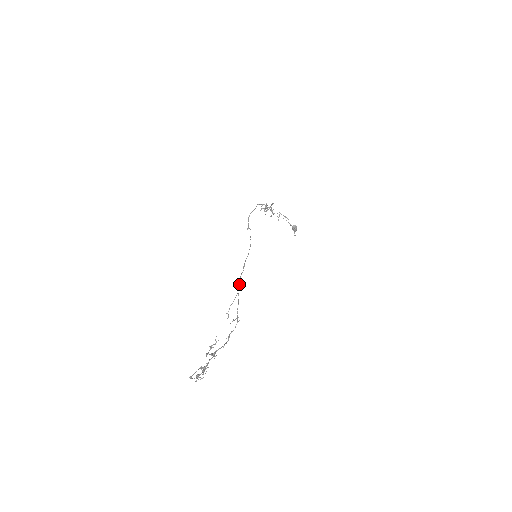
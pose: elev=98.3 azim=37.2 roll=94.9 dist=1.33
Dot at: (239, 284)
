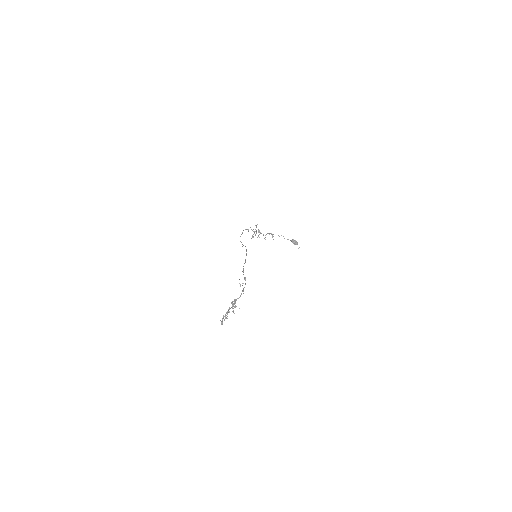
Dot at: (243, 268)
